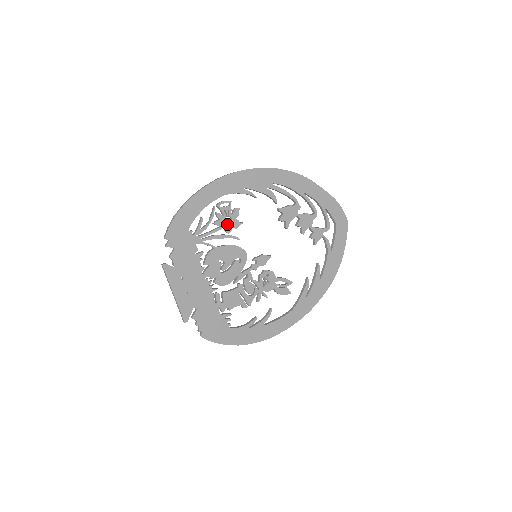
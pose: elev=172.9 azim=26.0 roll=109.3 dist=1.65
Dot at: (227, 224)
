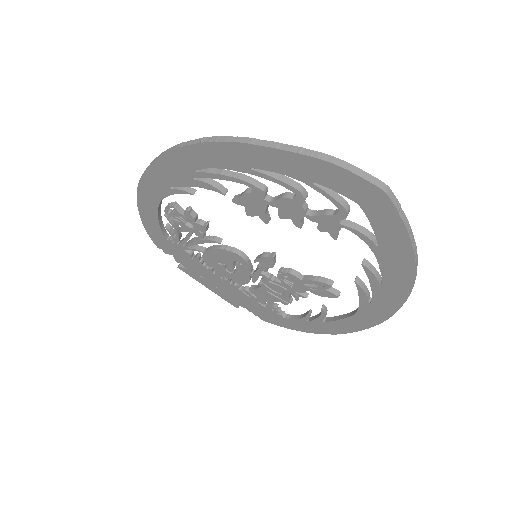
Dot at: (192, 229)
